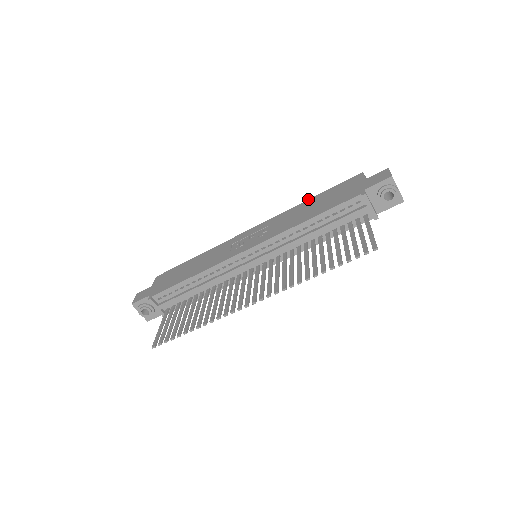
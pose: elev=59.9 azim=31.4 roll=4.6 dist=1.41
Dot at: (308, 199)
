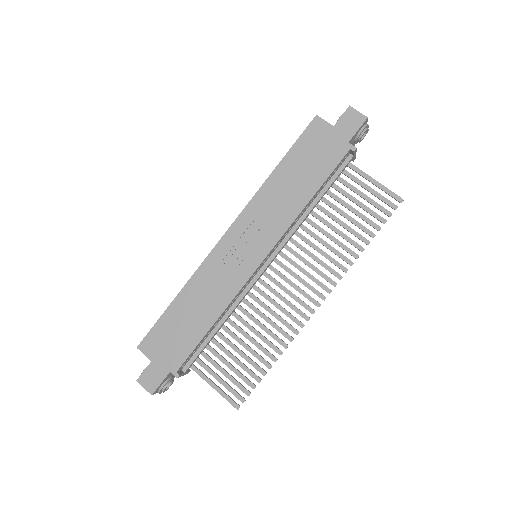
Dot at: (274, 169)
